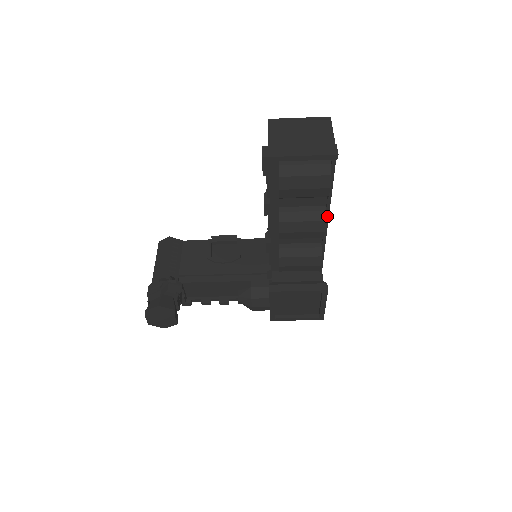
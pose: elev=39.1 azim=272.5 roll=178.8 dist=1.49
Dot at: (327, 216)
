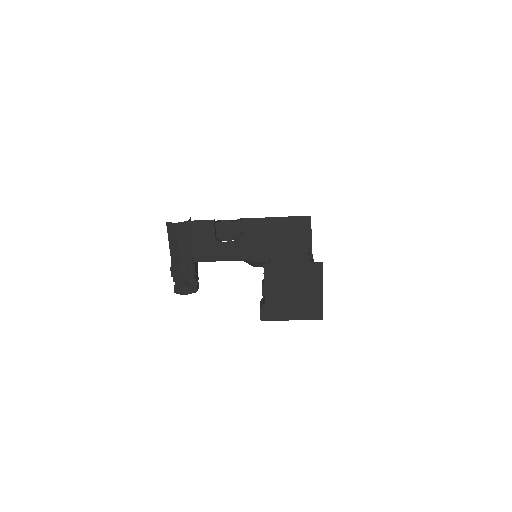
Dot at: occluded
